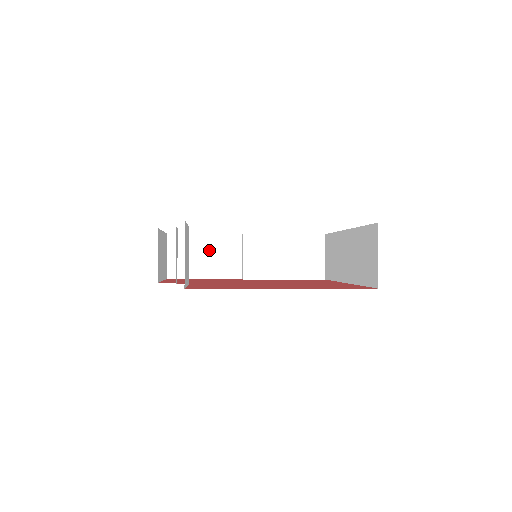
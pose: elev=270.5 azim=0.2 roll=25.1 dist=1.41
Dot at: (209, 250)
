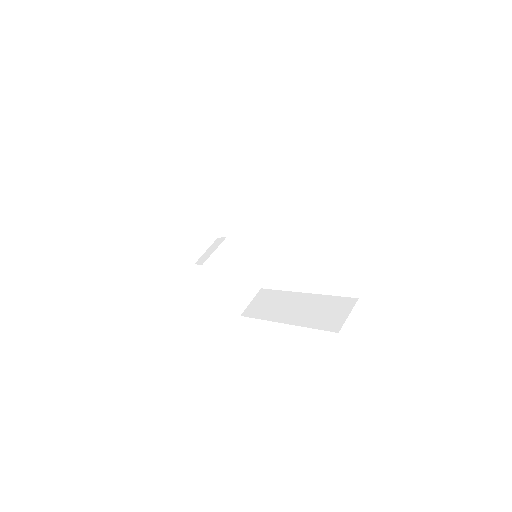
Dot at: (194, 225)
